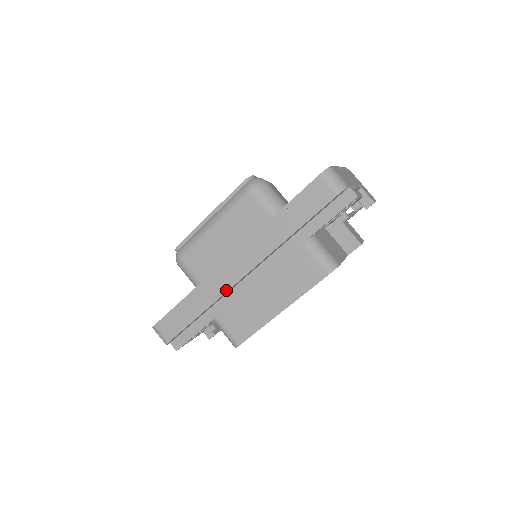
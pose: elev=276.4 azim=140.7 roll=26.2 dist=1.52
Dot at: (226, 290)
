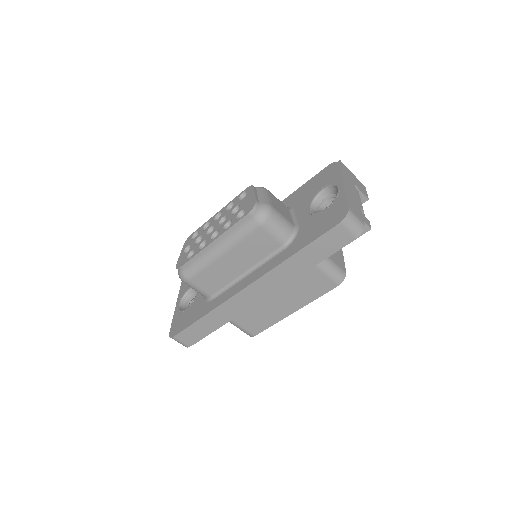
Dot at: (245, 309)
